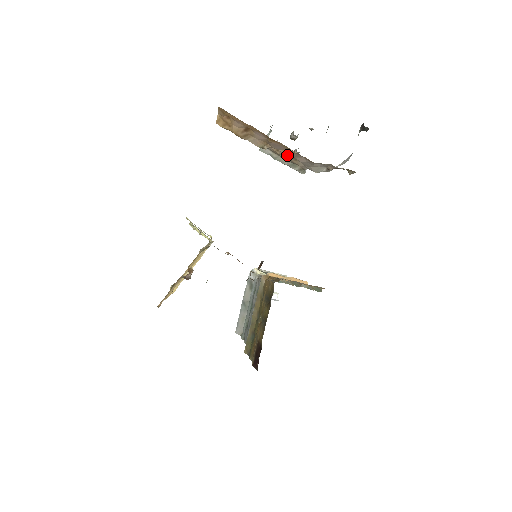
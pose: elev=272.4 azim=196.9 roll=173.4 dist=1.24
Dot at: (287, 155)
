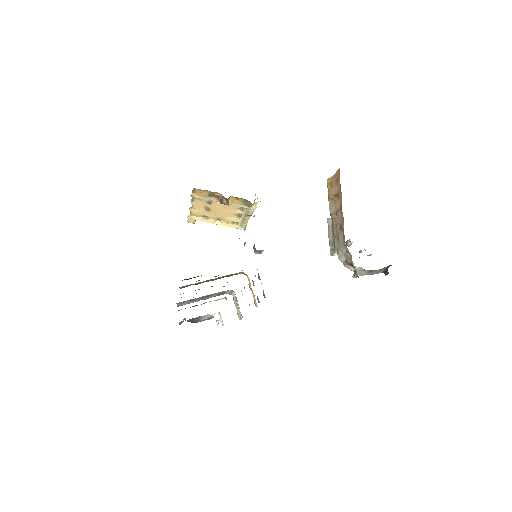
Dot at: (337, 230)
